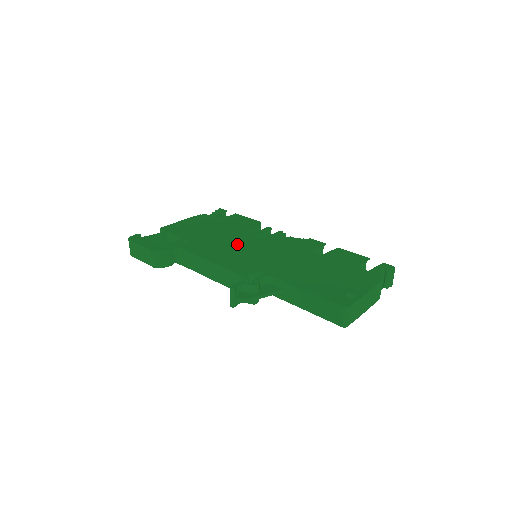
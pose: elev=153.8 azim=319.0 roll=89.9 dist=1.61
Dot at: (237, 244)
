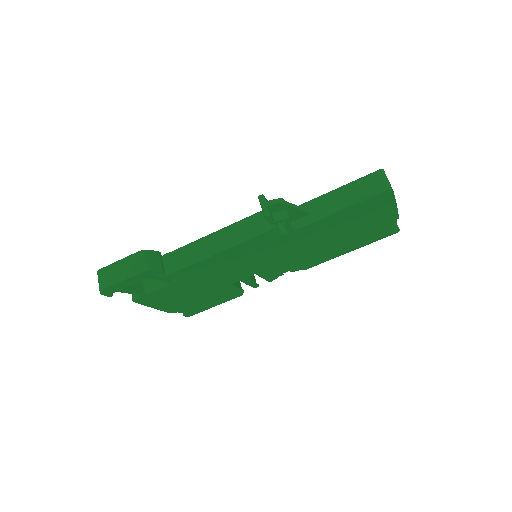
Dot at: occluded
